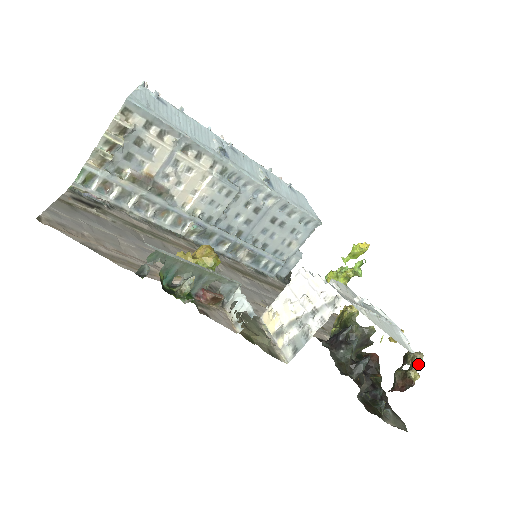
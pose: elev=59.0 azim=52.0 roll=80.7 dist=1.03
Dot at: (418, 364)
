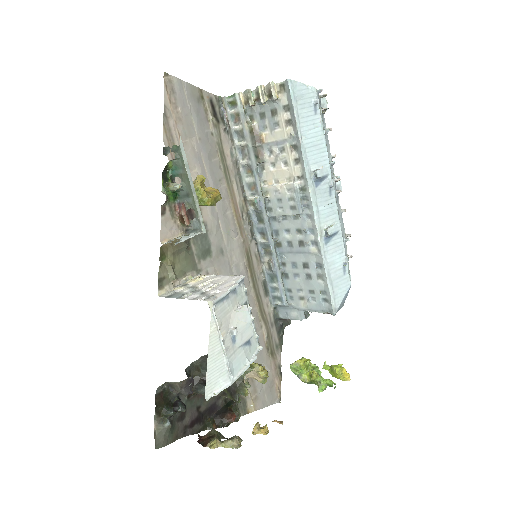
Dot at: (226, 445)
